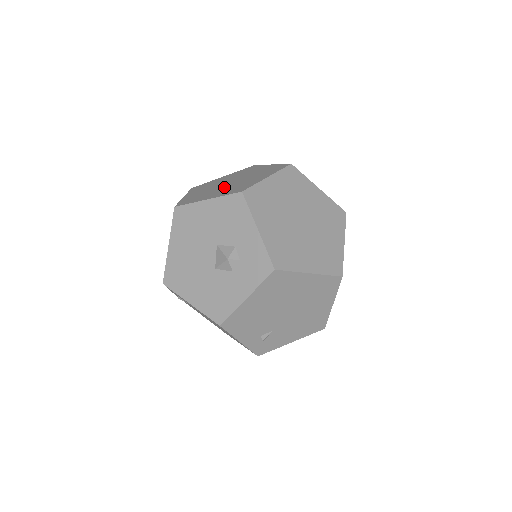
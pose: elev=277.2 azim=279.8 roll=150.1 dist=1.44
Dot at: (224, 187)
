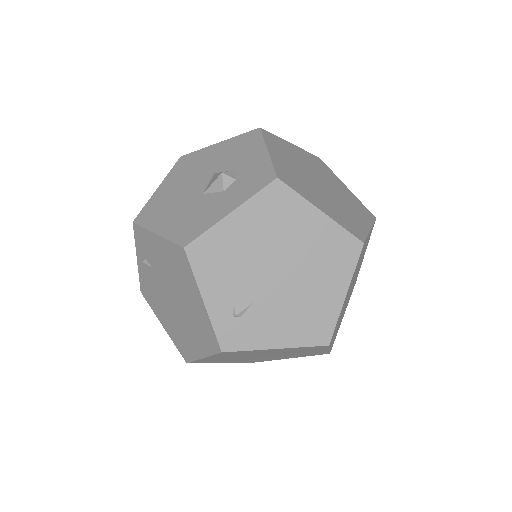
Dot at: occluded
